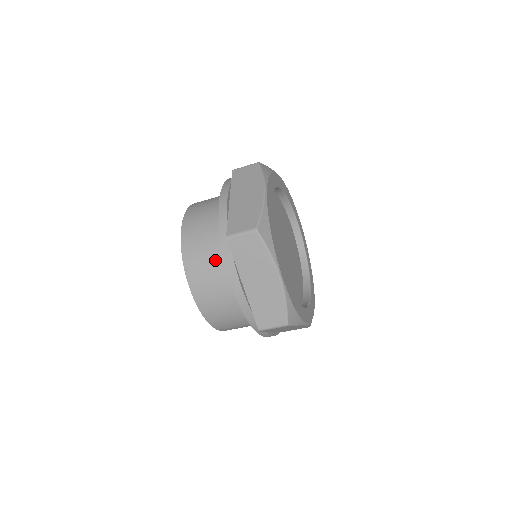
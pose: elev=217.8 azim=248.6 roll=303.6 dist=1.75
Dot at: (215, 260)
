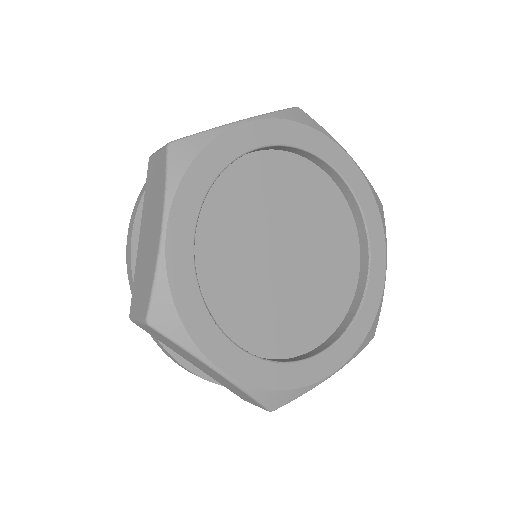
Dot at: occluded
